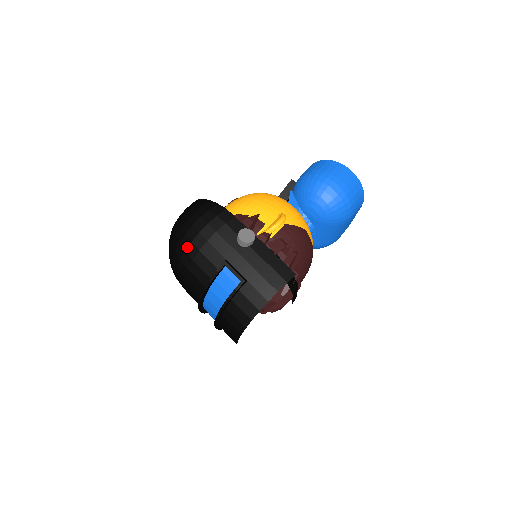
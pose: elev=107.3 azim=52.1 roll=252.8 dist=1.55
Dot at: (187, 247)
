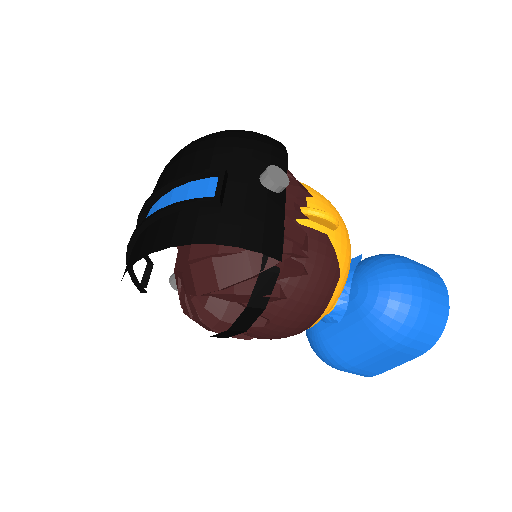
Dot at: (208, 139)
